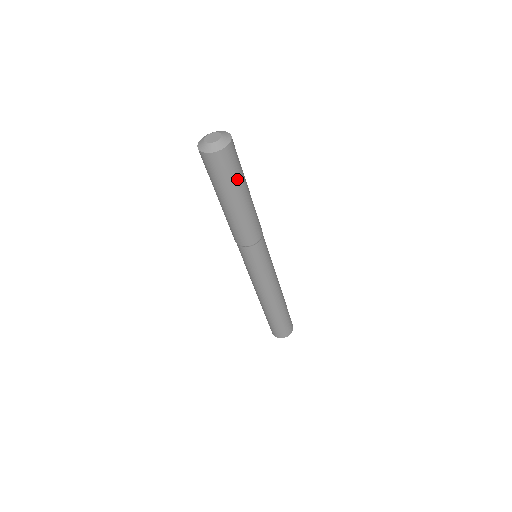
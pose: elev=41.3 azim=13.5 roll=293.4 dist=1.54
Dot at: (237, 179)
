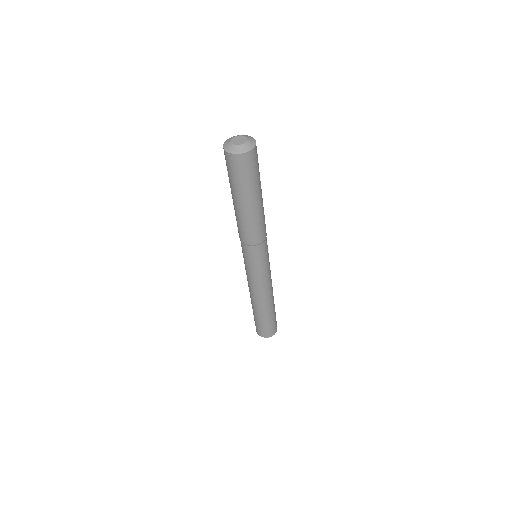
Dot at: (256, 180)
